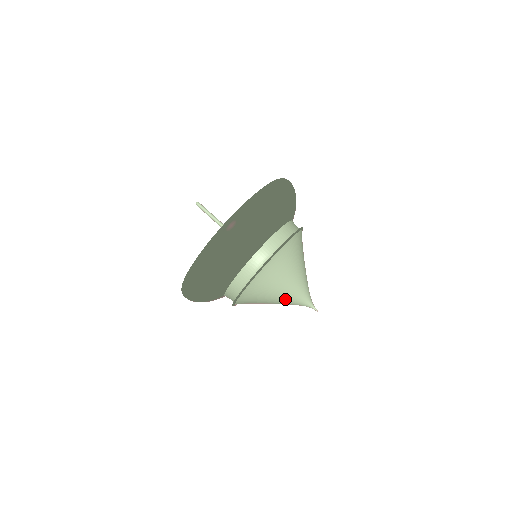
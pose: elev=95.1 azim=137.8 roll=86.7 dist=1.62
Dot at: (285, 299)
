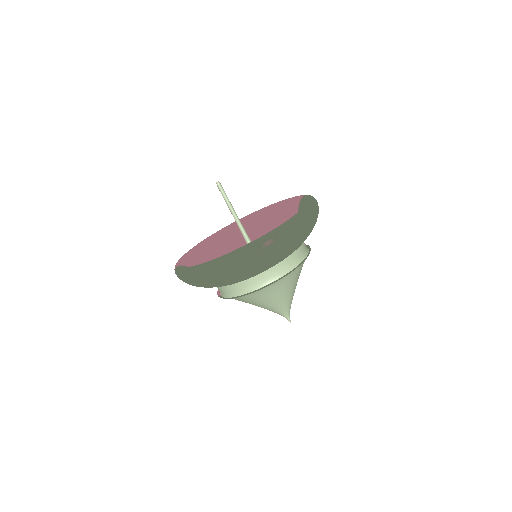
Dot at: (271, 308)
